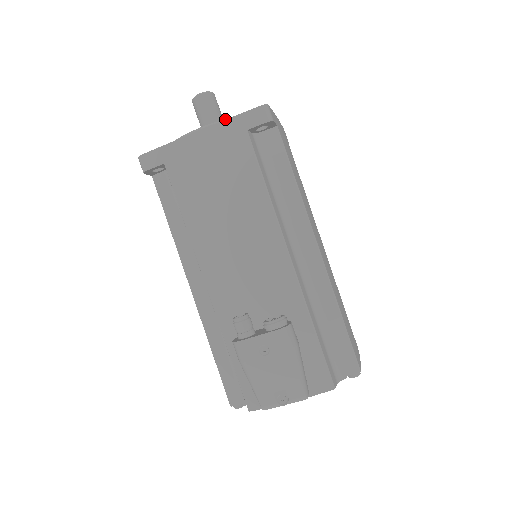
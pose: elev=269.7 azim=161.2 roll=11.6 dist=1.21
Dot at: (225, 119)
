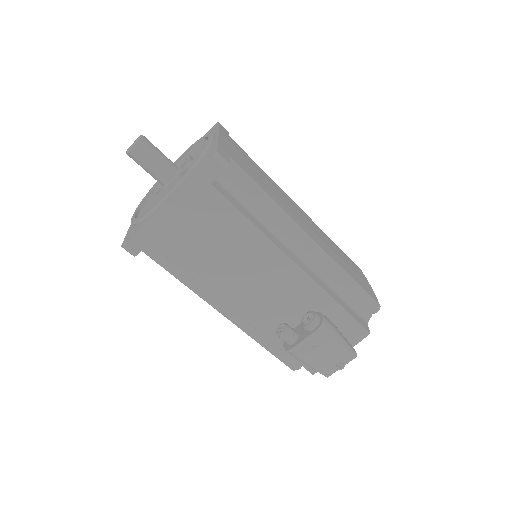
Dot at: (182, 179)
